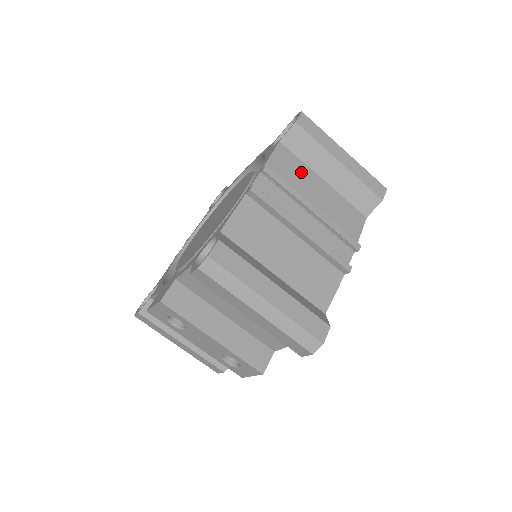
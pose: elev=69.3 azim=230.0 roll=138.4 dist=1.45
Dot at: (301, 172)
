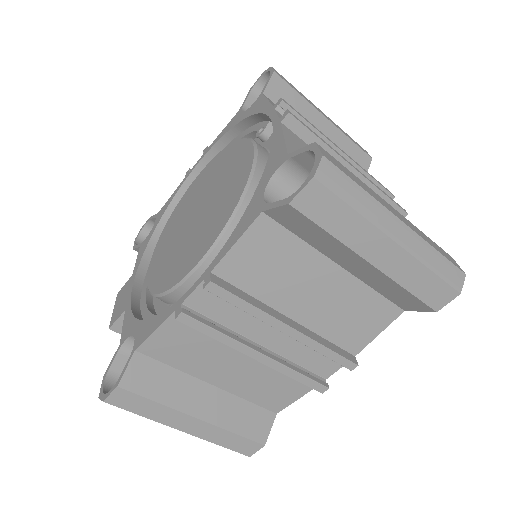
Dot at: (293, 261)
